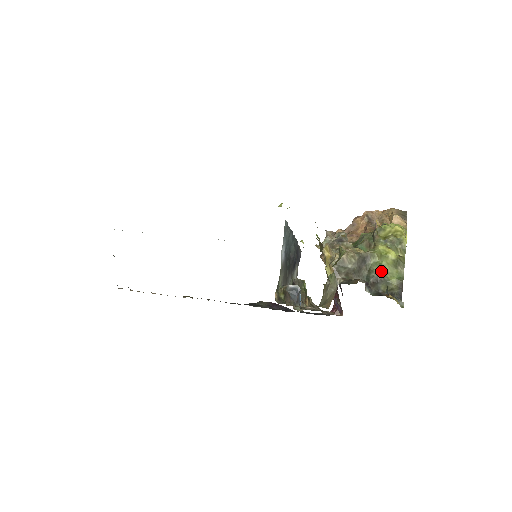
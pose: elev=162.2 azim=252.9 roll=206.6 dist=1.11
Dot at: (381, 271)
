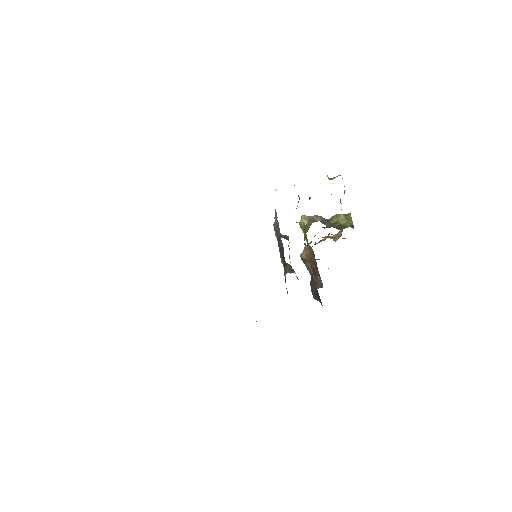
Dot at: (339, 224)
